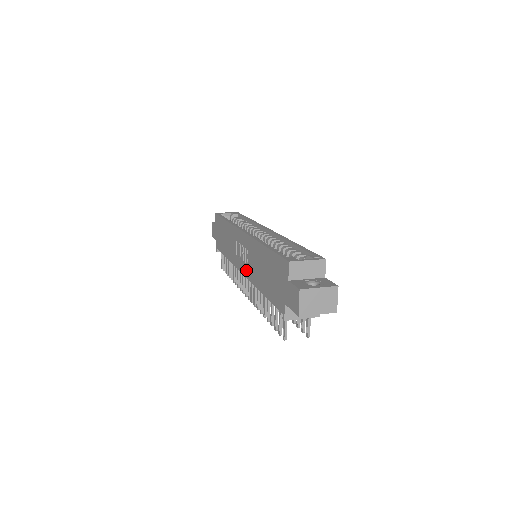
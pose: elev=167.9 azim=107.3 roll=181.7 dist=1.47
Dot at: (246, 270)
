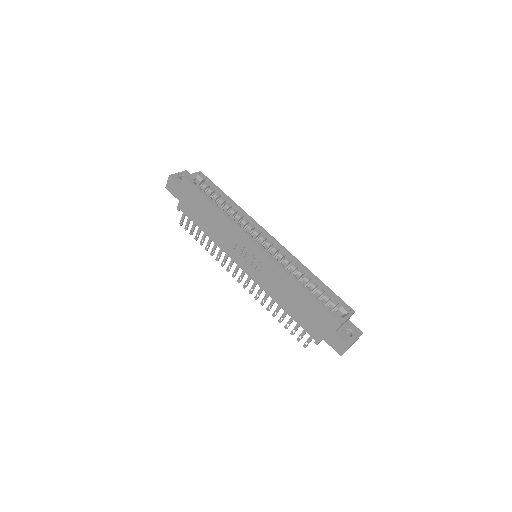
Dot at: (255, 275)
